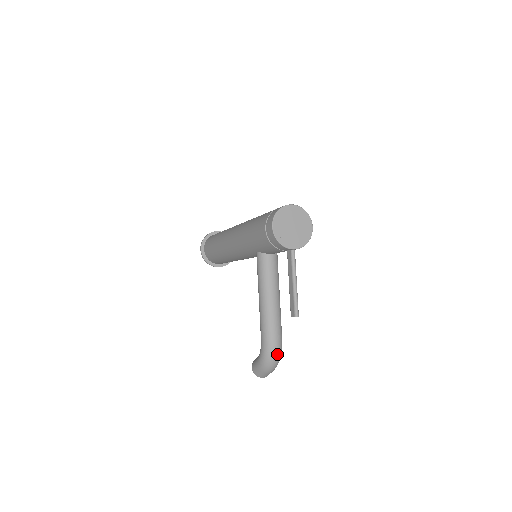
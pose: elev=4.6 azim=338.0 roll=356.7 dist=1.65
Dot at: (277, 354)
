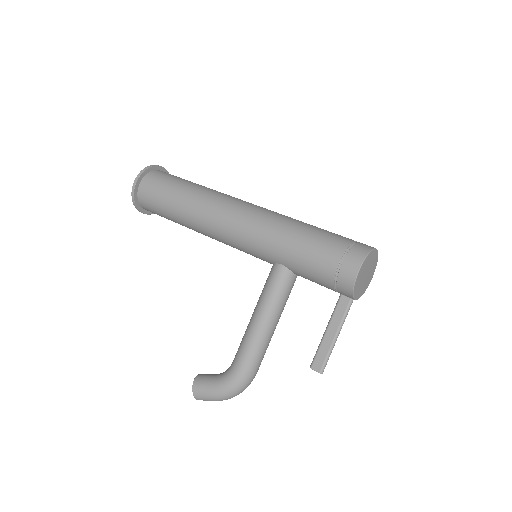
Dot at: occluded
